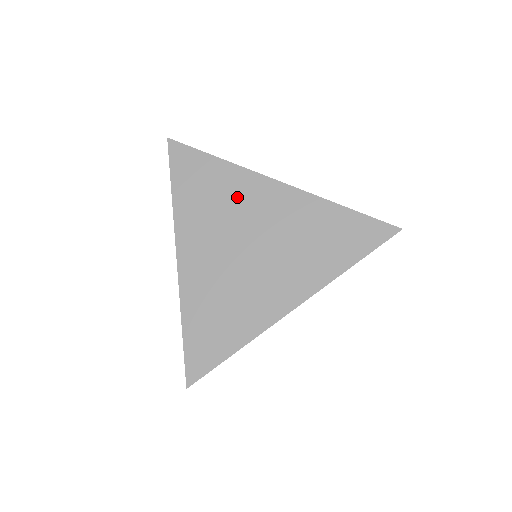
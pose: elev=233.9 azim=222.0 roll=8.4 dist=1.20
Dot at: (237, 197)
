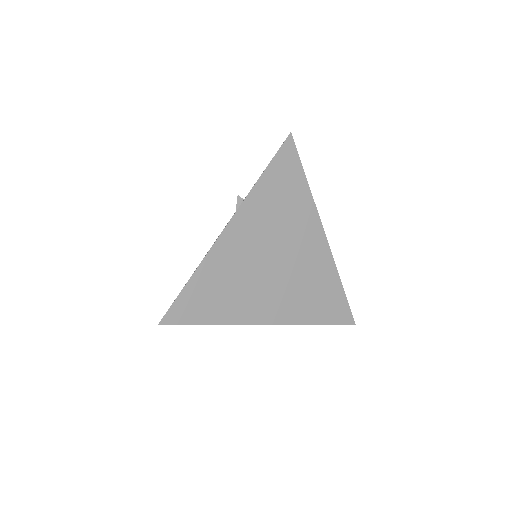
Dot at: (296, 221)
